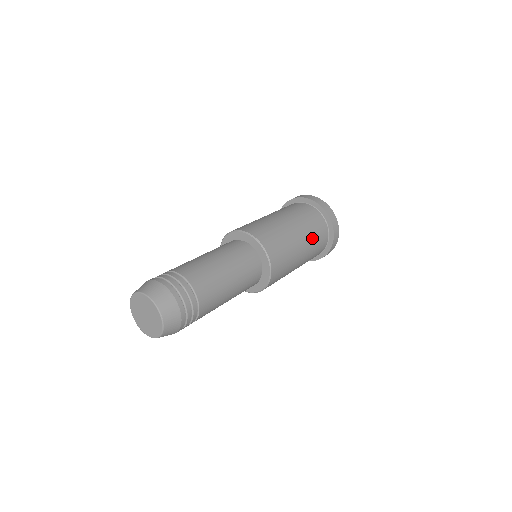
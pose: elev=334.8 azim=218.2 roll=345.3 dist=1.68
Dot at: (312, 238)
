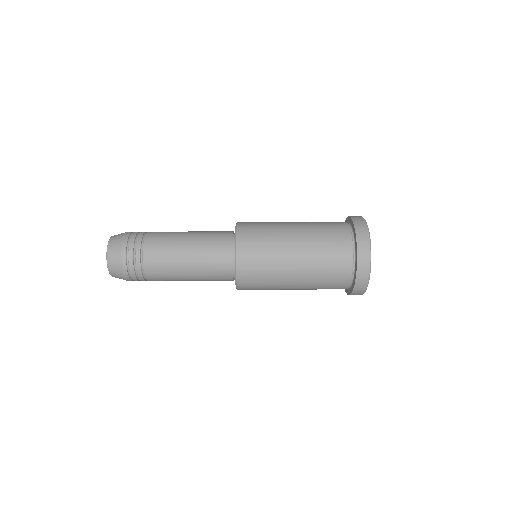
Dot at: (317, 276)
